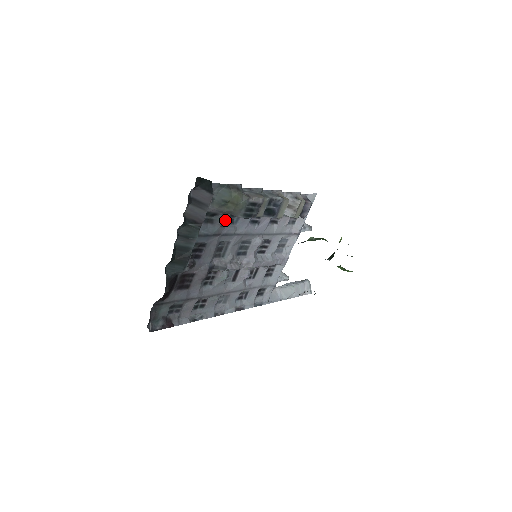
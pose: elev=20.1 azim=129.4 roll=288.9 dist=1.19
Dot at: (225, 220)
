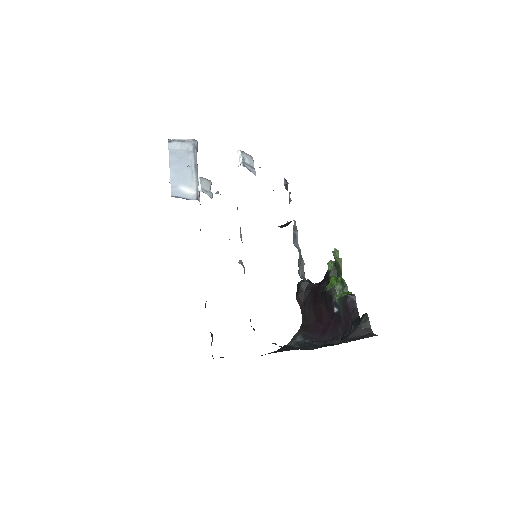
Dot at: occluded
